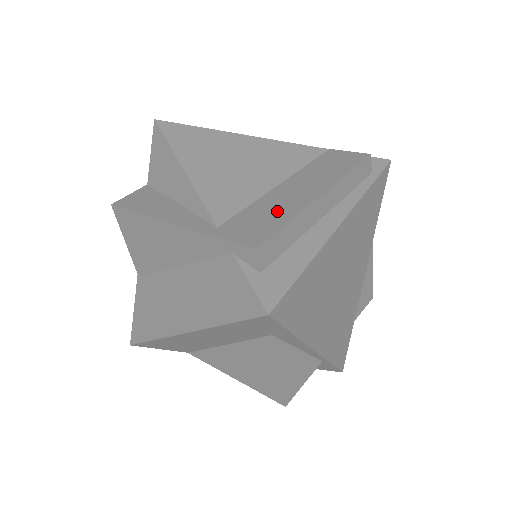
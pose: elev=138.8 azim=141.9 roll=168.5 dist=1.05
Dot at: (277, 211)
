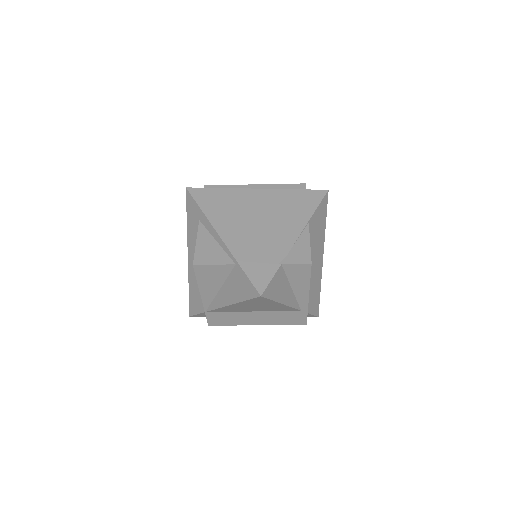
Dot at: occluded
